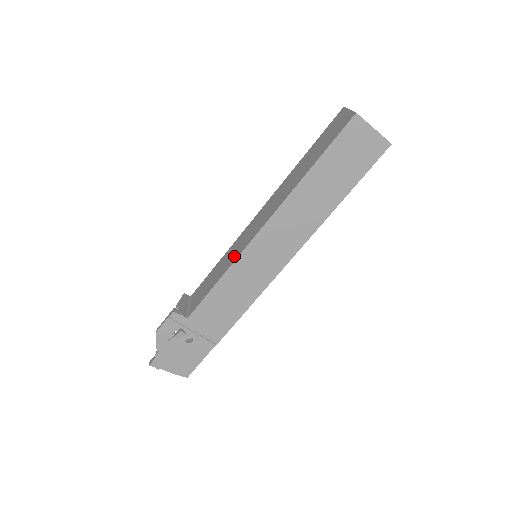
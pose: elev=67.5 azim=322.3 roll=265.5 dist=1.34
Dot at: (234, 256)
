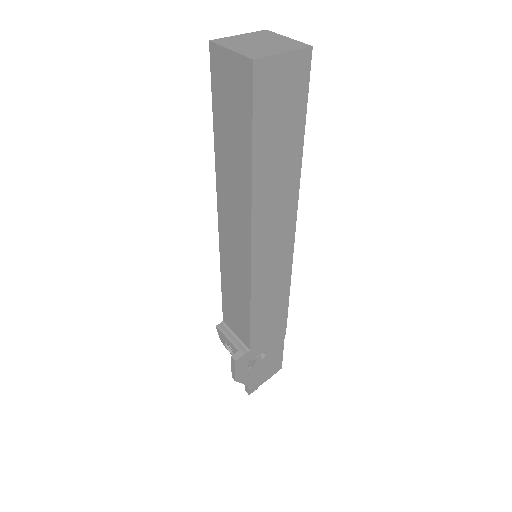
Dot at: (242, 281)
